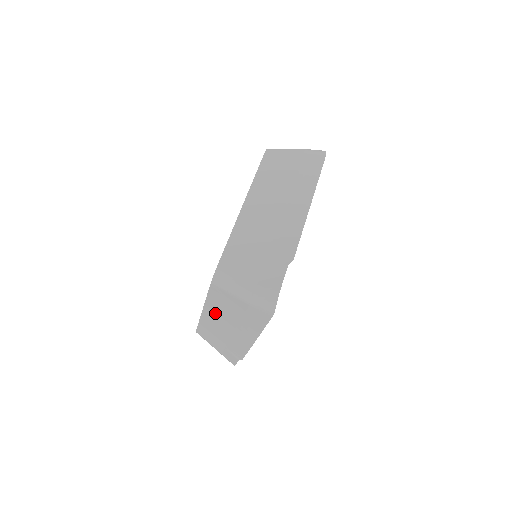
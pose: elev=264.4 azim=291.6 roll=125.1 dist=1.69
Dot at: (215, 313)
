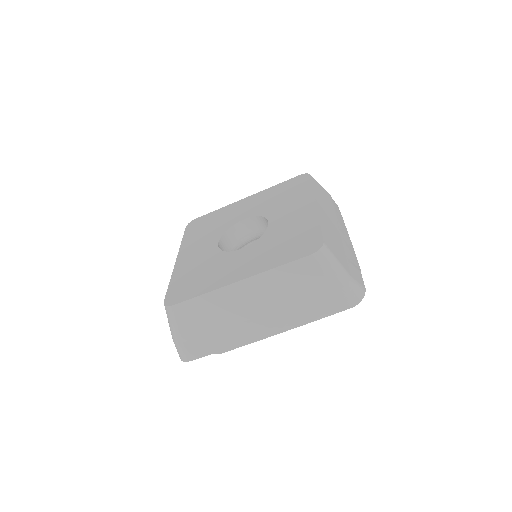
Dot at: (261, 288)
